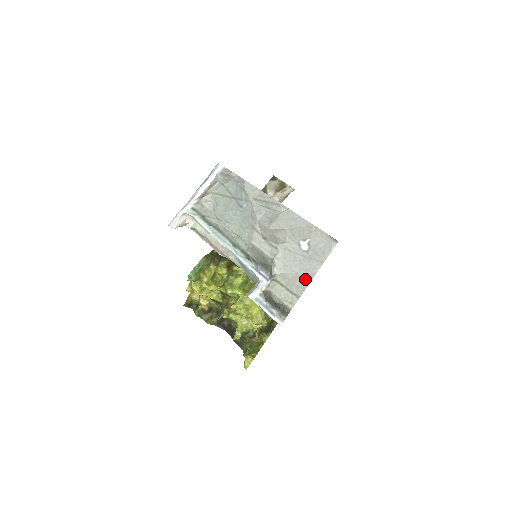
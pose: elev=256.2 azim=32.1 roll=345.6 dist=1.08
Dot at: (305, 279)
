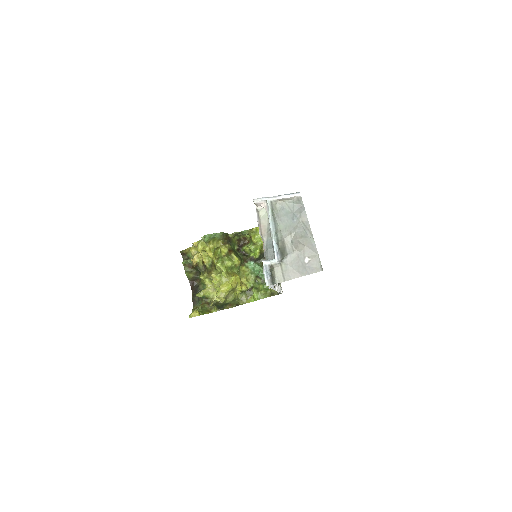
Dot at: (295, 275)
